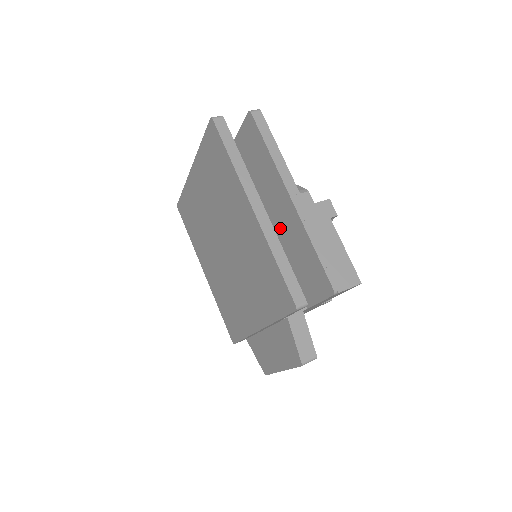
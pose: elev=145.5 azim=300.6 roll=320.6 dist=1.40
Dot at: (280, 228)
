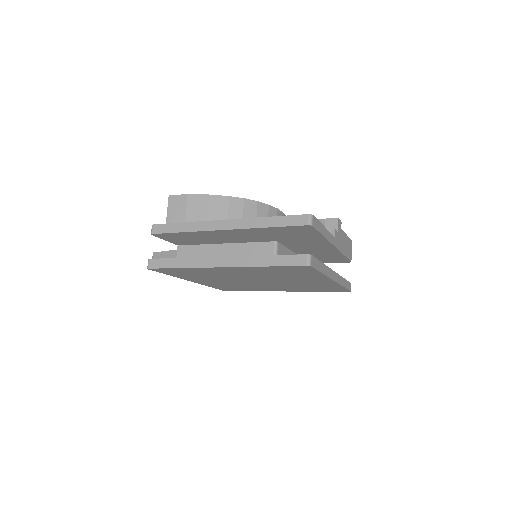
Dot at: (306, 251)
